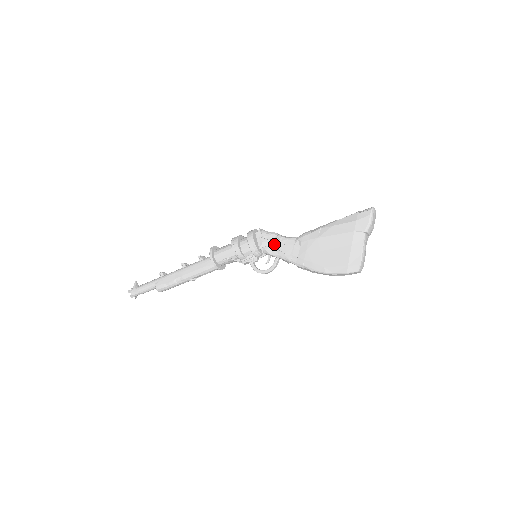
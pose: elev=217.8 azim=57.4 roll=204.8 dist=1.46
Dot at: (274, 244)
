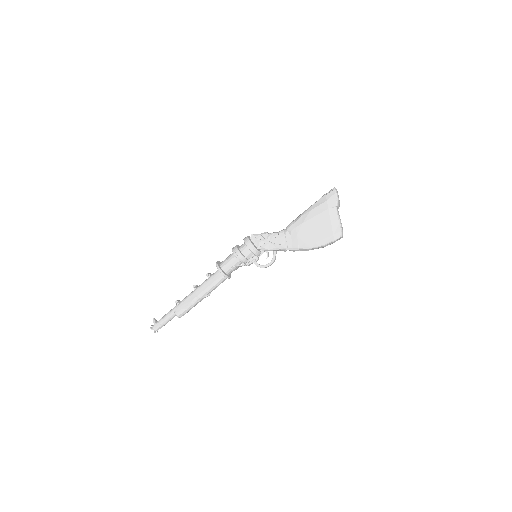
Dot at: (269, 241)
